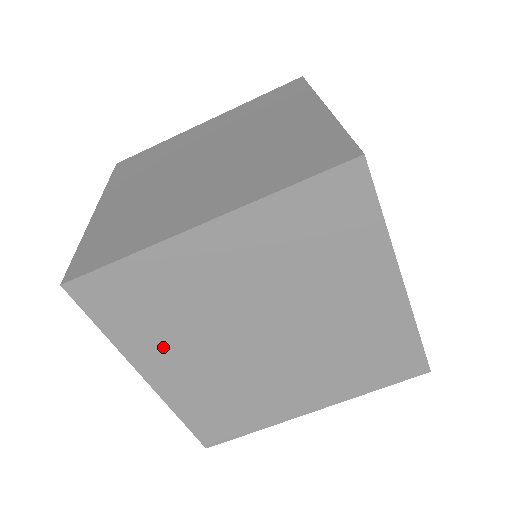
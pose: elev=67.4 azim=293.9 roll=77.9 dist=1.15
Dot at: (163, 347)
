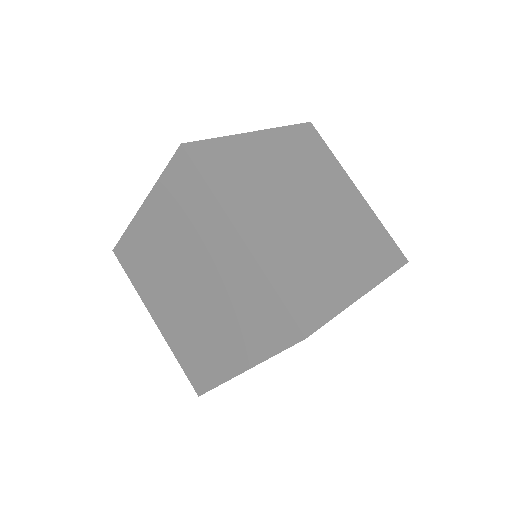
Dot at: occluded
